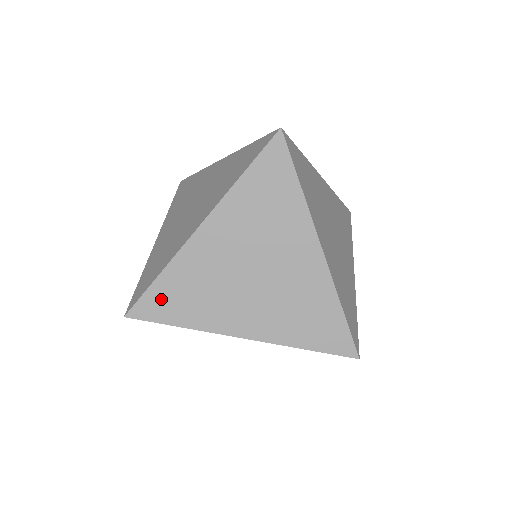
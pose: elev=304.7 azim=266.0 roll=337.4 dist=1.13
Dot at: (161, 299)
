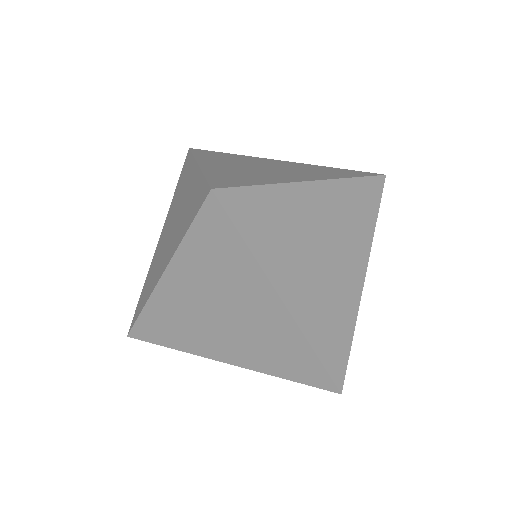
Dot at: (226, 180)
